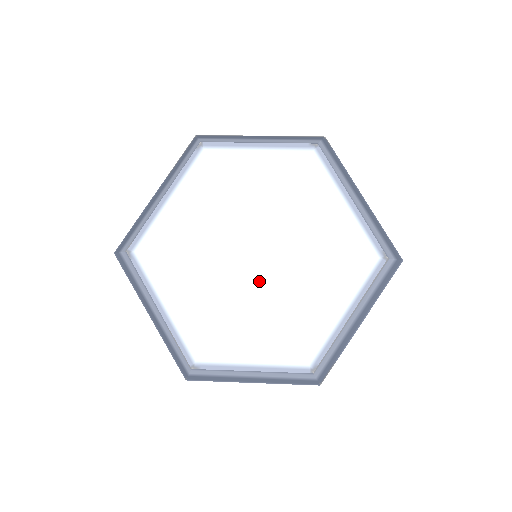
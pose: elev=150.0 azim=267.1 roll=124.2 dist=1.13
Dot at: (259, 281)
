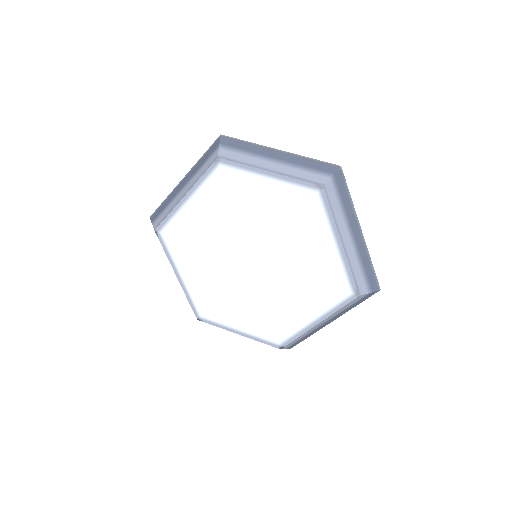
Dot at: (252, 281)
